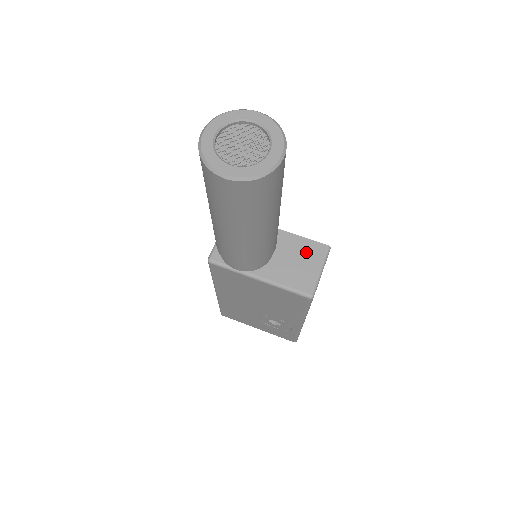
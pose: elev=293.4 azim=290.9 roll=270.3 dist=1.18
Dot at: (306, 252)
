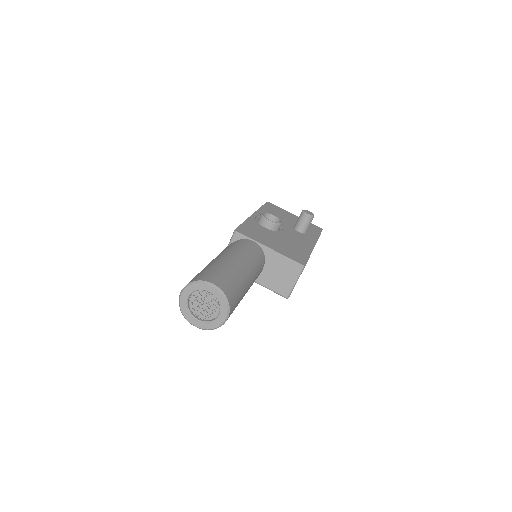
Dot at: (287, 268)
